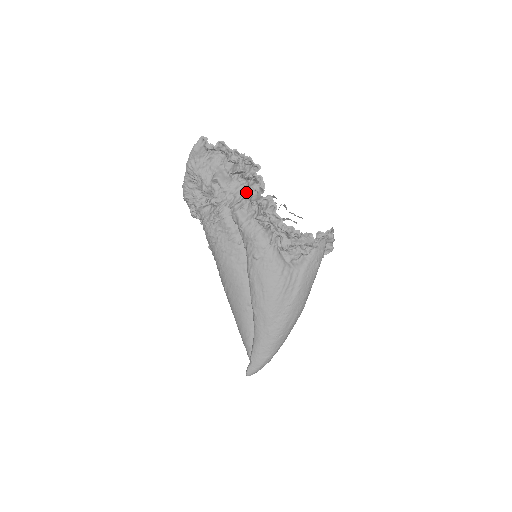
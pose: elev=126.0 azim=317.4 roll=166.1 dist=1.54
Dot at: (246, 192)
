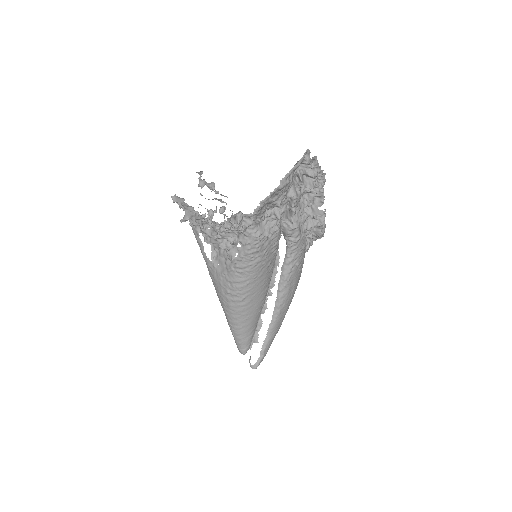
Dot at: (305, 205)
